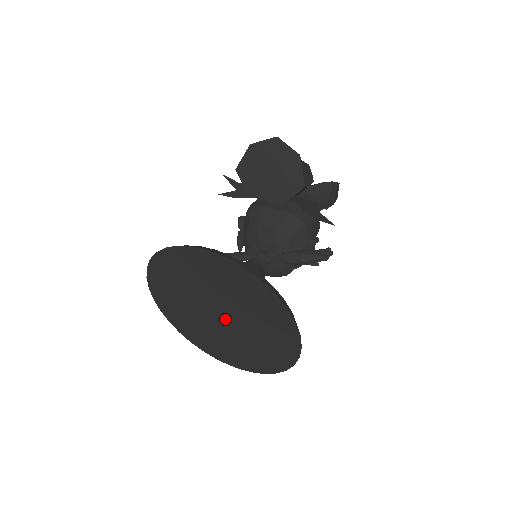
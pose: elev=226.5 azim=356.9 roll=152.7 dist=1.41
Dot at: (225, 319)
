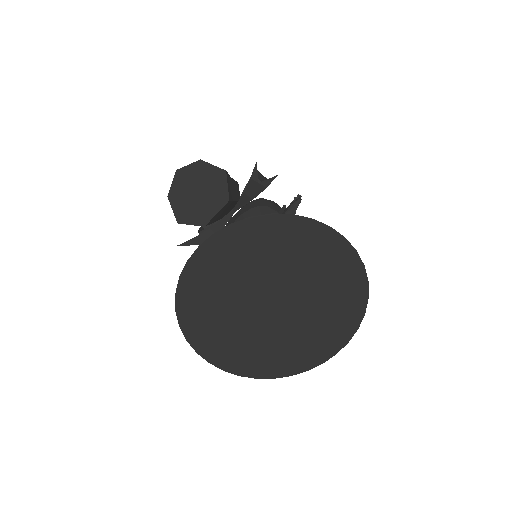
Dot at: (280, 302)
